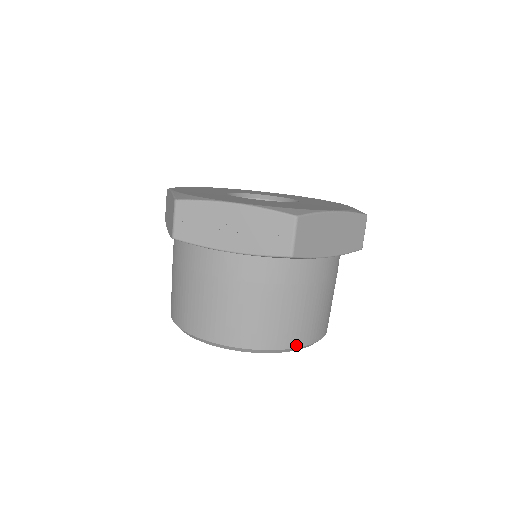
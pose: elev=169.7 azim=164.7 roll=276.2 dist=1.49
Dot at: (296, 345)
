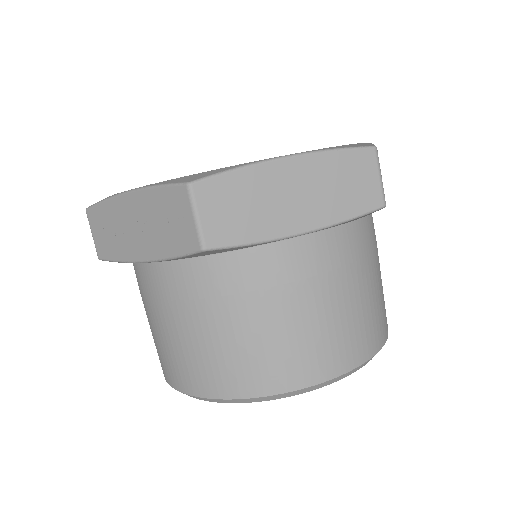
Dot at: (293, 386)
